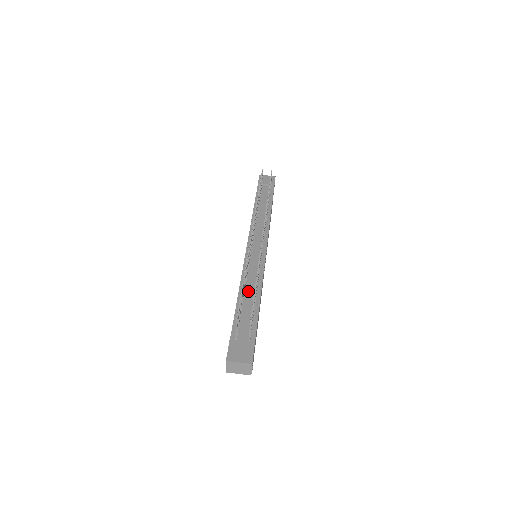
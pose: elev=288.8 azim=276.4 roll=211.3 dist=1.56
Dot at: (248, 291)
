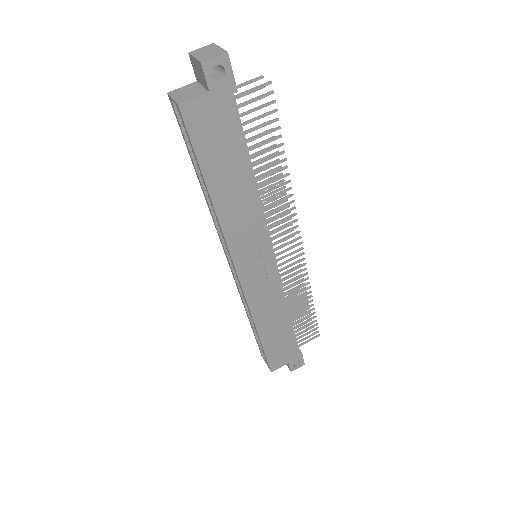
Dot at: occluded
